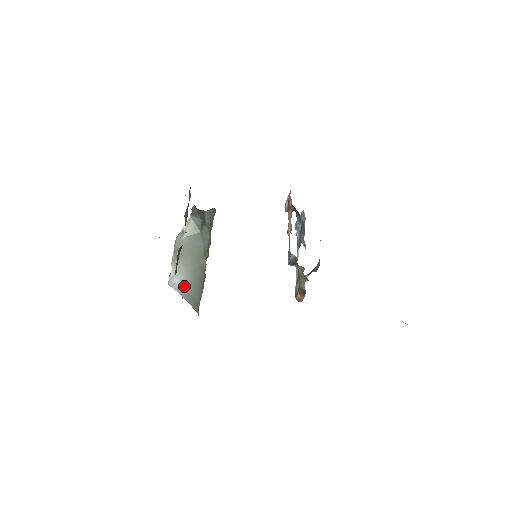
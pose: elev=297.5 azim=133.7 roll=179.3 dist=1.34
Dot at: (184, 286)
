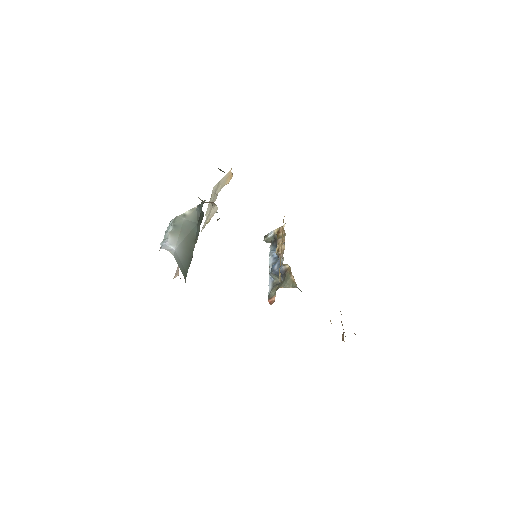
Dot at: (179, 255)
